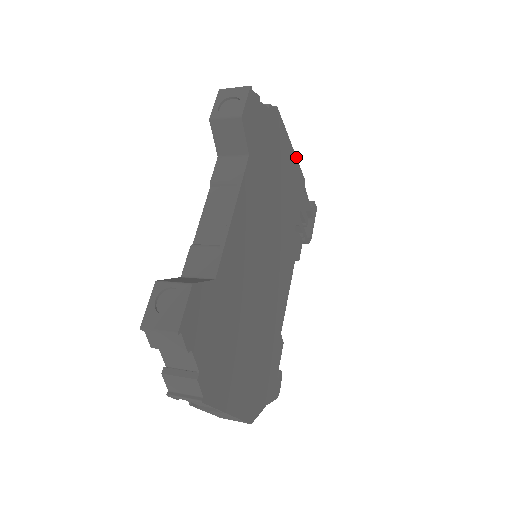
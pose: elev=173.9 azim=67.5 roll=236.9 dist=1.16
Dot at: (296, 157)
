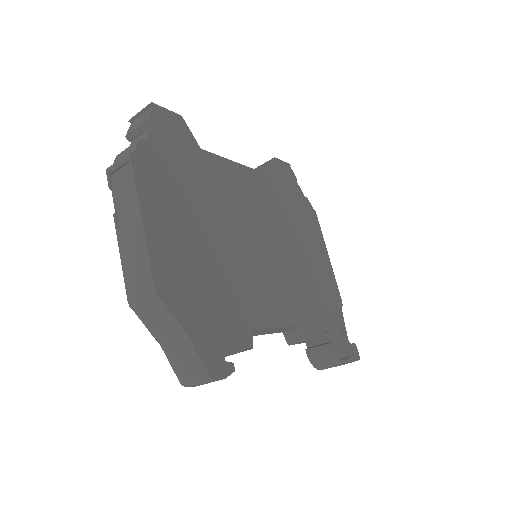
Dot at: (332, 269)
